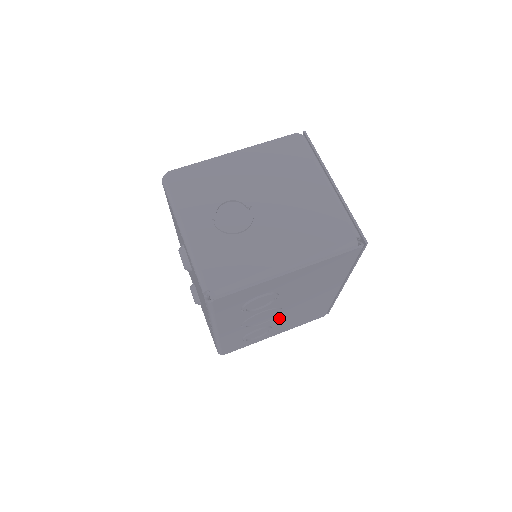
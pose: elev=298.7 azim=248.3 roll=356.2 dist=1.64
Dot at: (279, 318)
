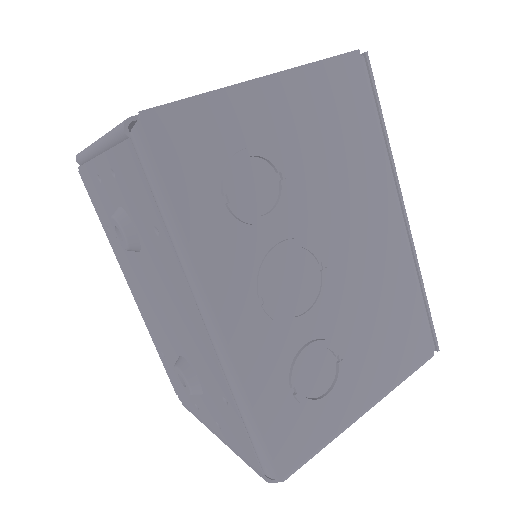
Dot at: (335, 307)
